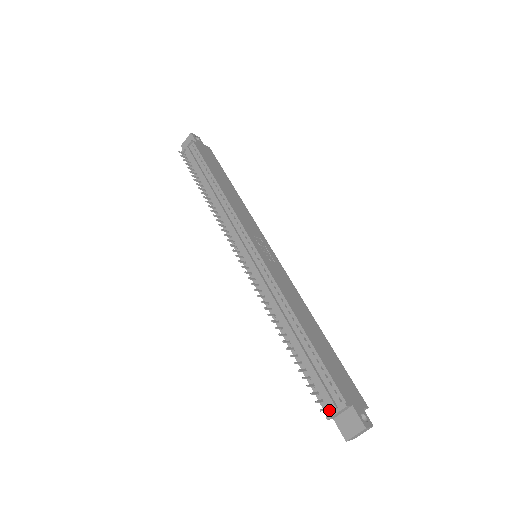
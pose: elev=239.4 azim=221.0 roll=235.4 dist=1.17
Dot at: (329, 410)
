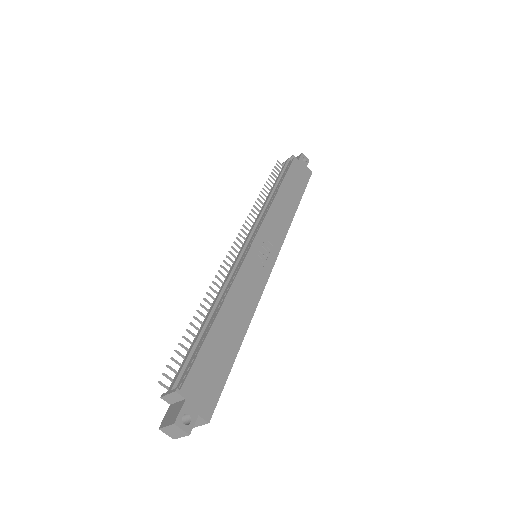
Dot at: occluded
